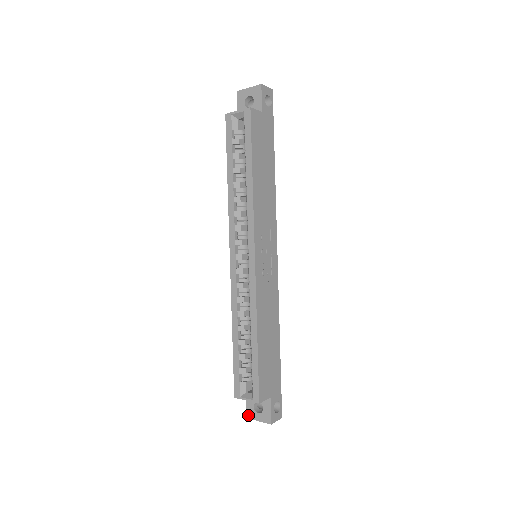
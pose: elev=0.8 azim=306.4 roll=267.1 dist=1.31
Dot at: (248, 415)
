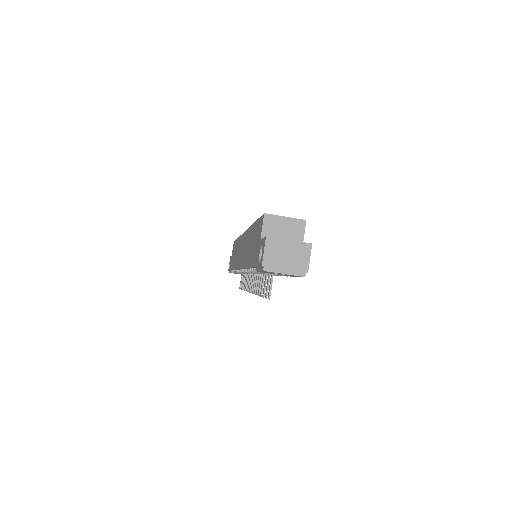
Dot at: (268, 237)
